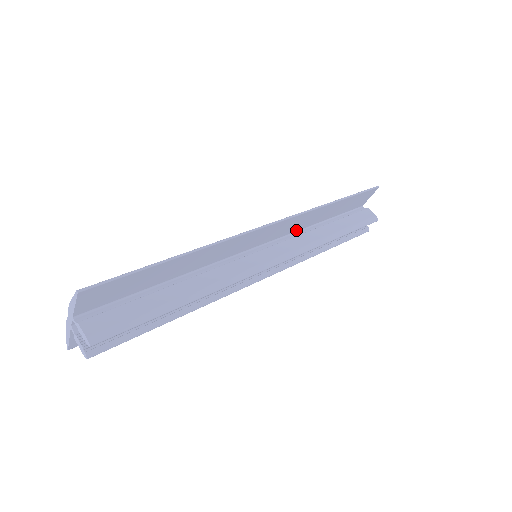
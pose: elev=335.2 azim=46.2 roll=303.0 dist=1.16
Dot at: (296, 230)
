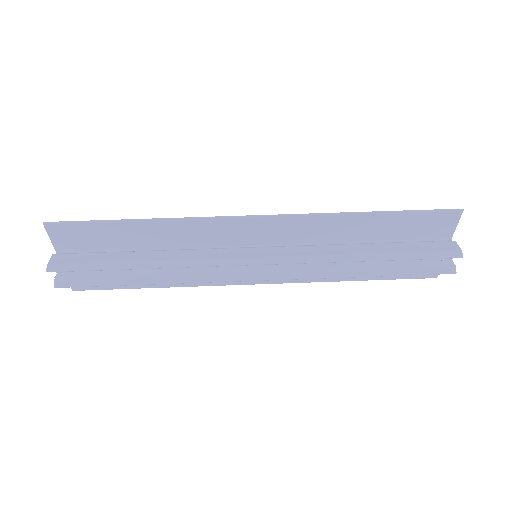
Dot at: (318, 241)
